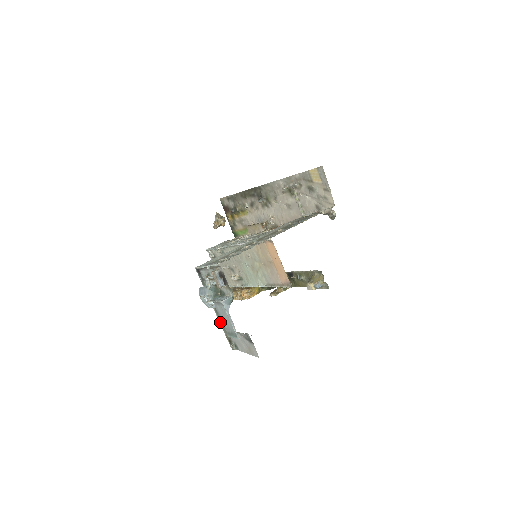
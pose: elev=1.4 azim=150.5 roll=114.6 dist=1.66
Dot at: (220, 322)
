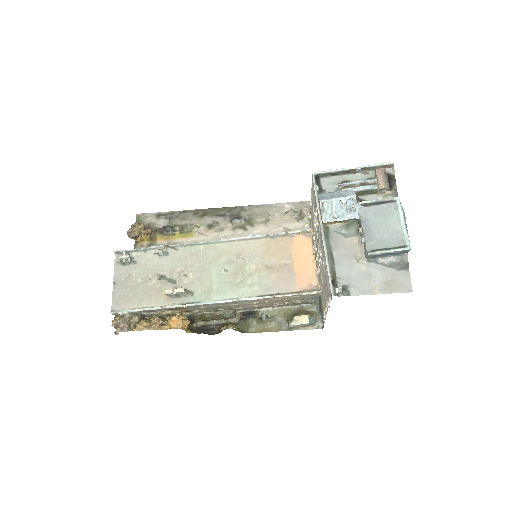
Dot at: (327, 251)
